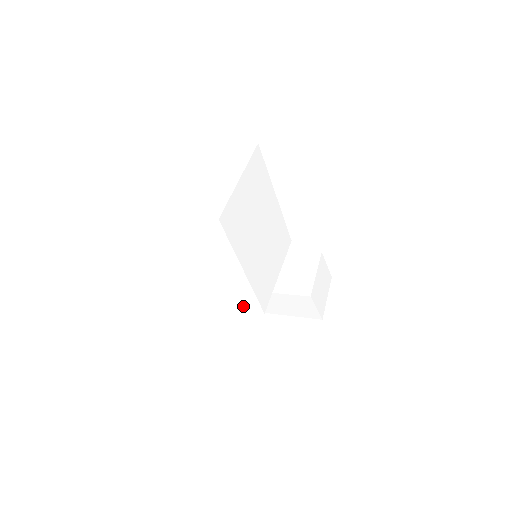
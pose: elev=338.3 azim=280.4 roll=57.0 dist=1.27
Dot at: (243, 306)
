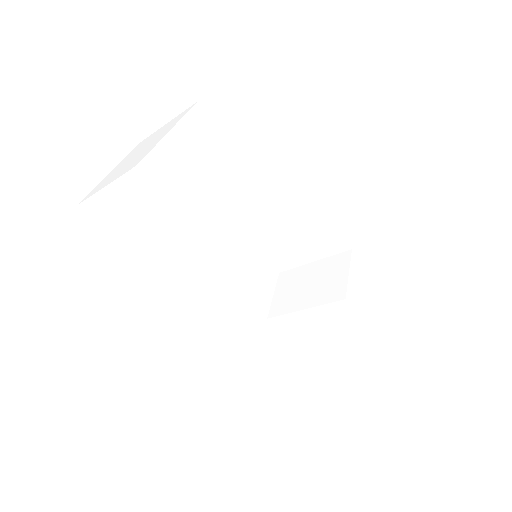
Dot at: (229, 299)
